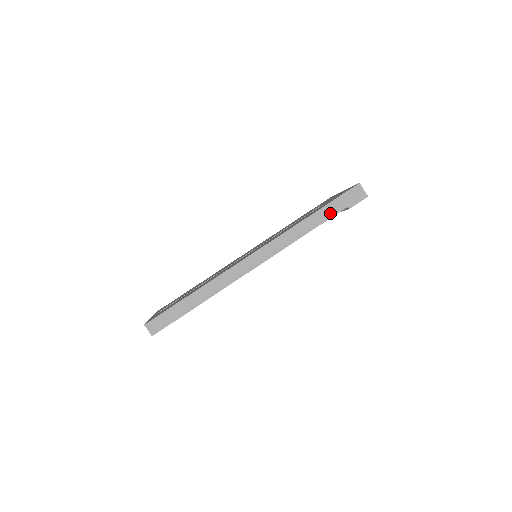
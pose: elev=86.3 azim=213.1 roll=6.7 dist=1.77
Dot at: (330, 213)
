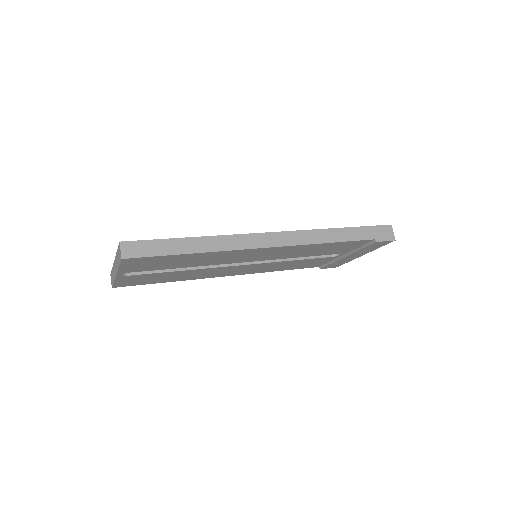
Dot at: (357, 236)
